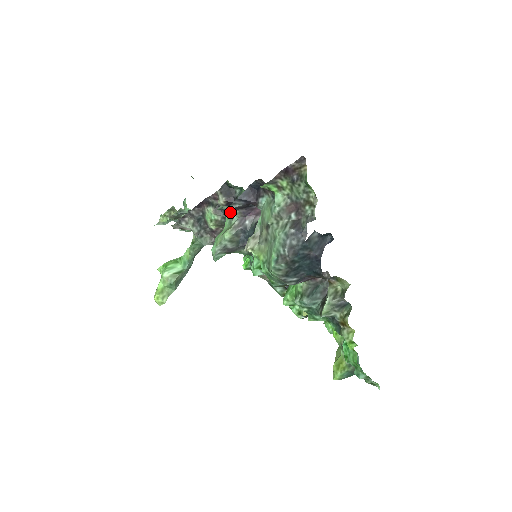
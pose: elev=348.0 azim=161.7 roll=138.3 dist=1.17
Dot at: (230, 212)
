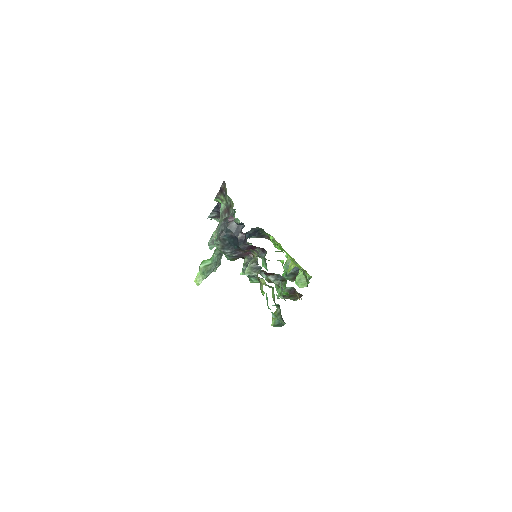
Dot at: (216, 220)
